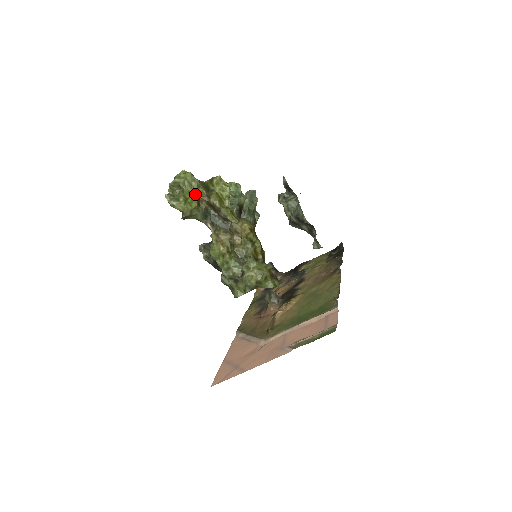
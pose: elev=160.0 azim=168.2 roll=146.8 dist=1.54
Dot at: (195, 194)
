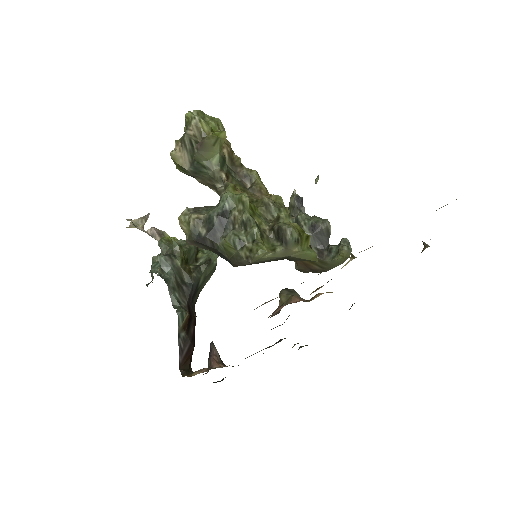
Dot at: occluded
